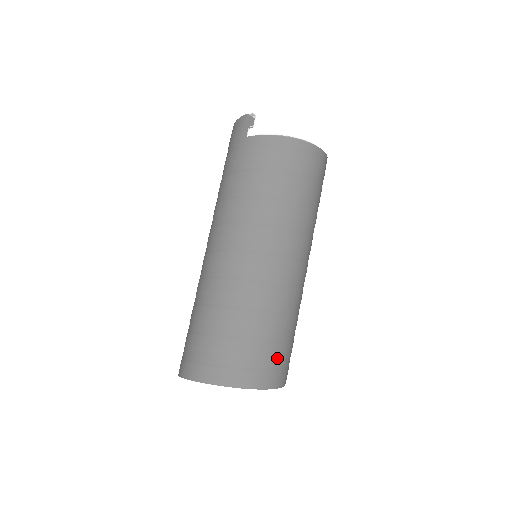
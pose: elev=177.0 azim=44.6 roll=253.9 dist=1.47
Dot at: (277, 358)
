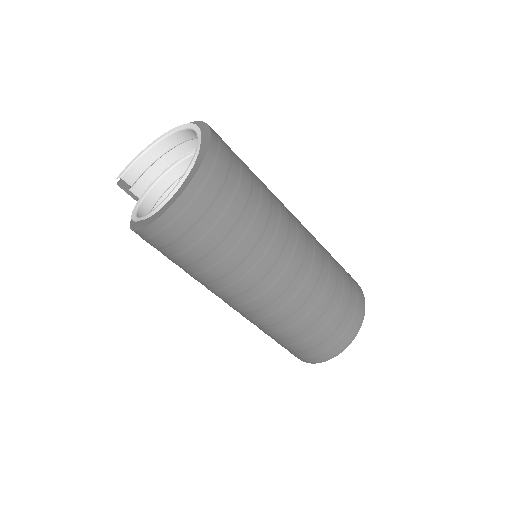
Dot at: (303, 351)
